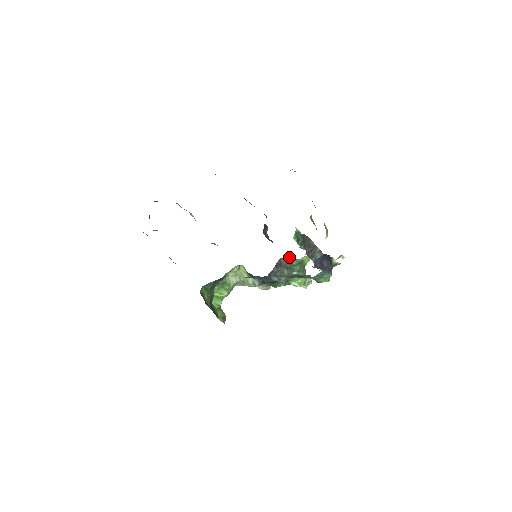
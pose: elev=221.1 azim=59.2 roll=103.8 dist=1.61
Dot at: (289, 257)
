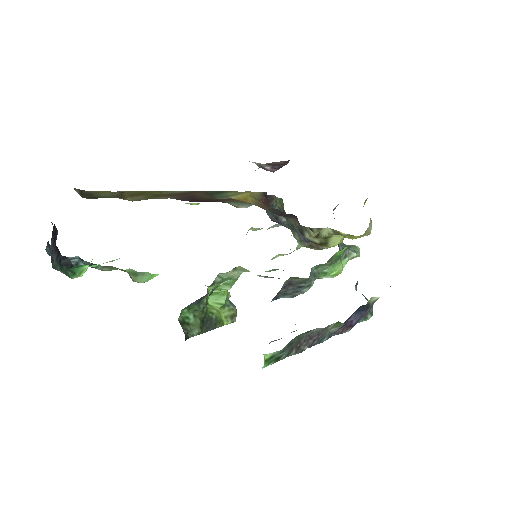
Dot at: occluded
